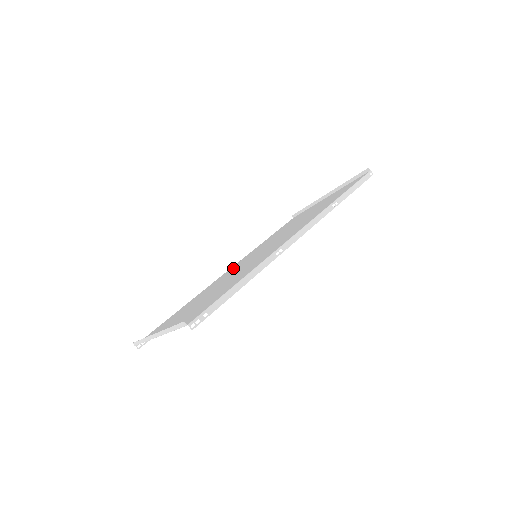
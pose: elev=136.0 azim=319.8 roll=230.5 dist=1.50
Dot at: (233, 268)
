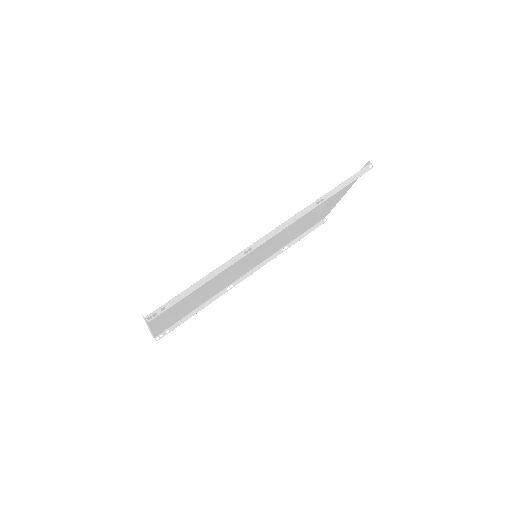
Dot at: (247, 268)
